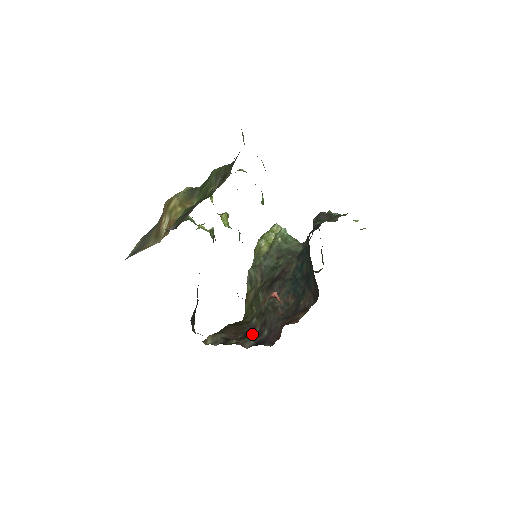
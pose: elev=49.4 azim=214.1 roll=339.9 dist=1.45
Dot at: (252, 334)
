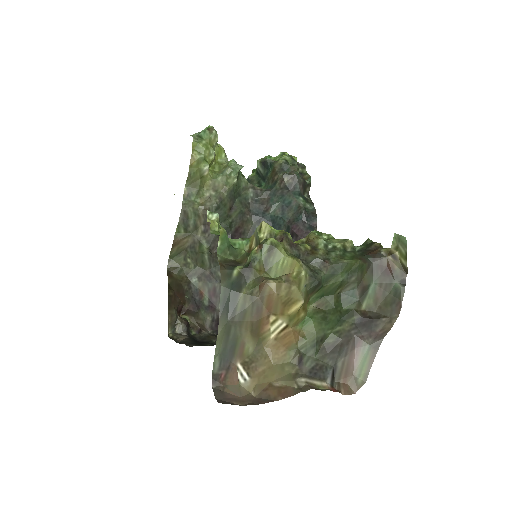
Dot at: (203, 305)
